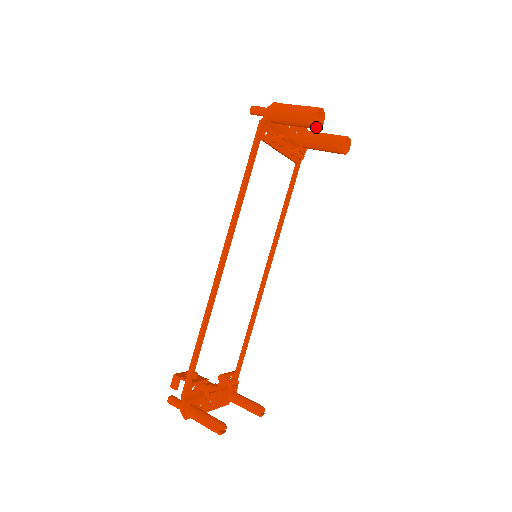
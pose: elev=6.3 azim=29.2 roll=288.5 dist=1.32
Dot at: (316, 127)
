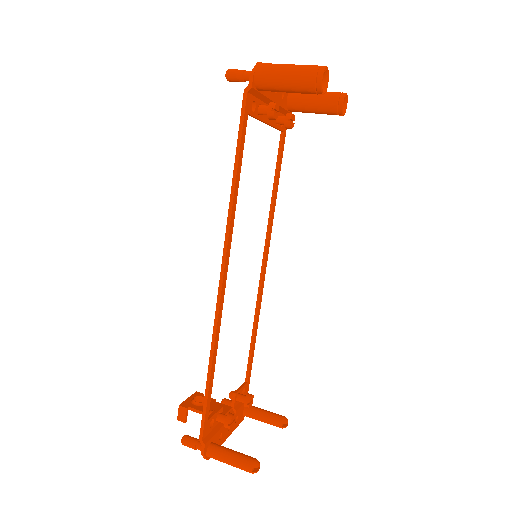
Dot at: (322, 93)
